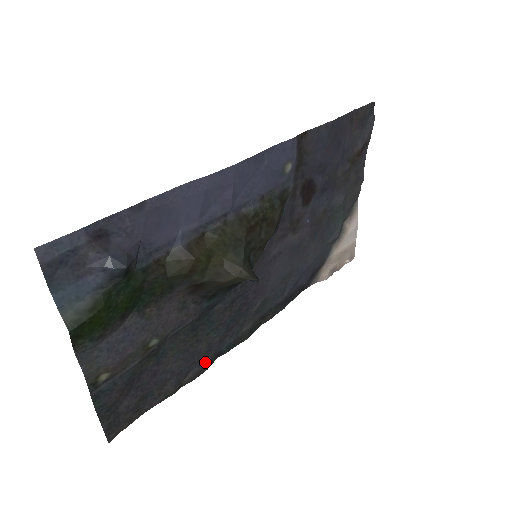
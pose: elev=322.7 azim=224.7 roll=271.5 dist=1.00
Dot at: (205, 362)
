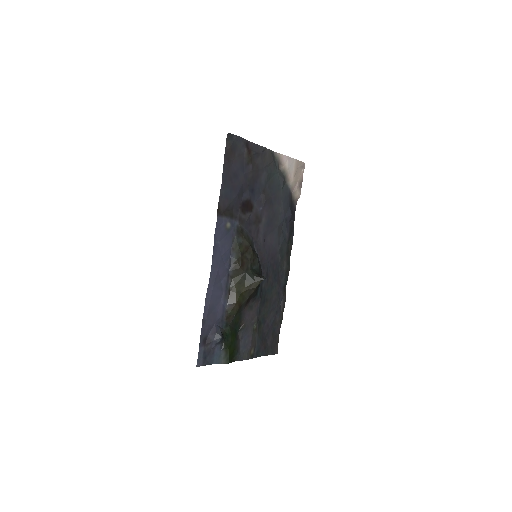
Dot at: (282, 297)
